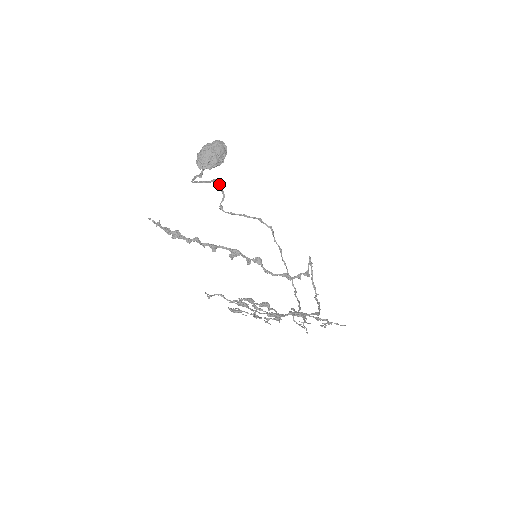
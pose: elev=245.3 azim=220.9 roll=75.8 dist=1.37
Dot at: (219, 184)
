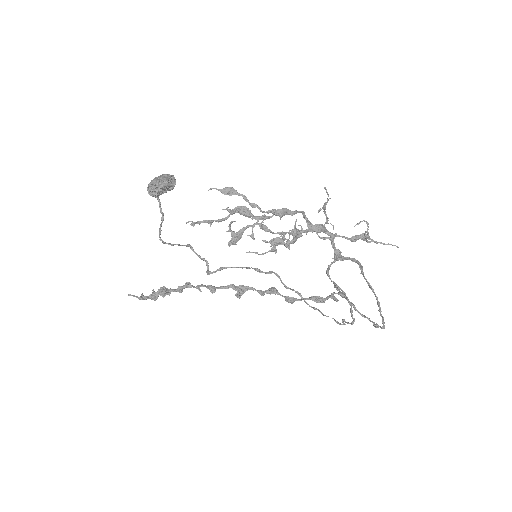
Dot at: (196, 253)
